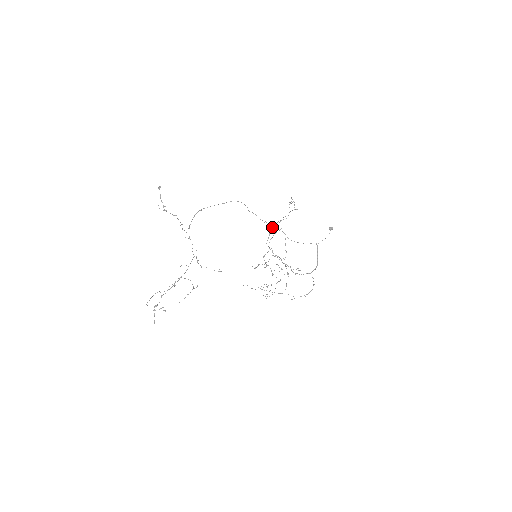
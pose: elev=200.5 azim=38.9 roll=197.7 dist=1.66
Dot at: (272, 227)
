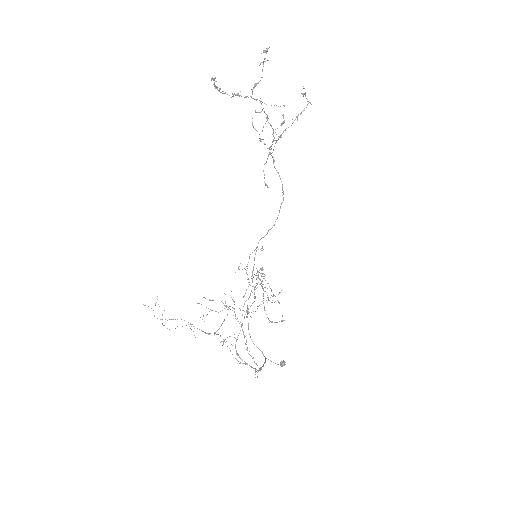
Dot at: (265, 275)
